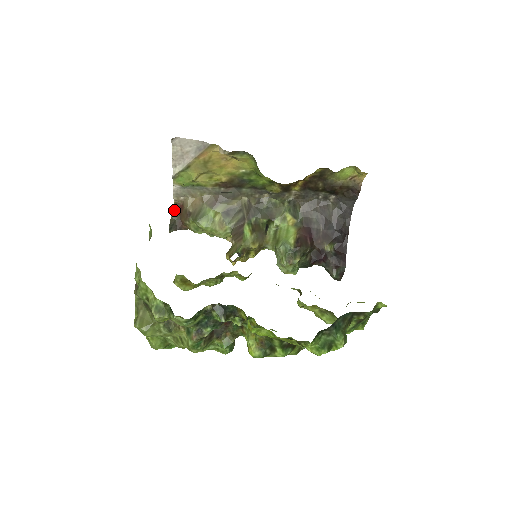
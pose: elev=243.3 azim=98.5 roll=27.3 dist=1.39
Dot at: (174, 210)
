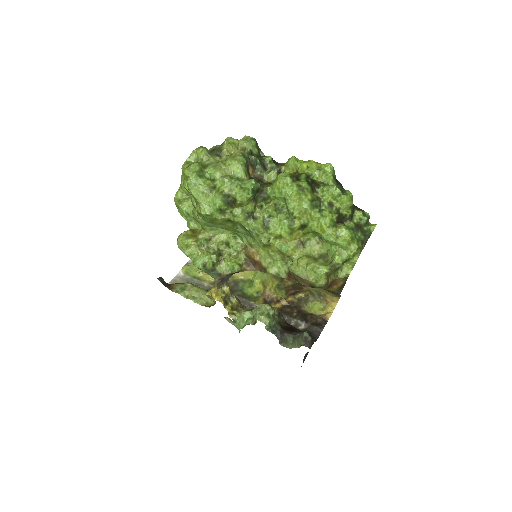
Dot at: occluded
